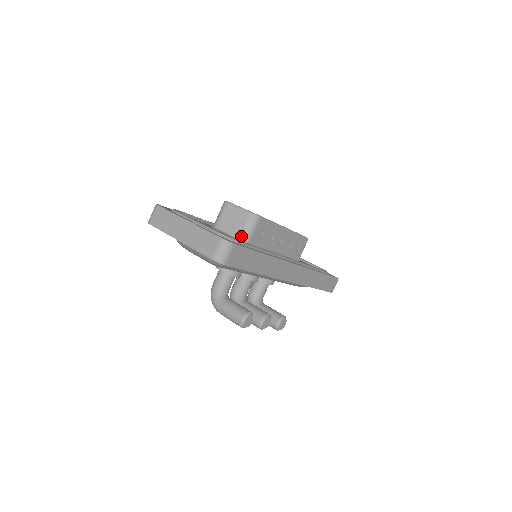
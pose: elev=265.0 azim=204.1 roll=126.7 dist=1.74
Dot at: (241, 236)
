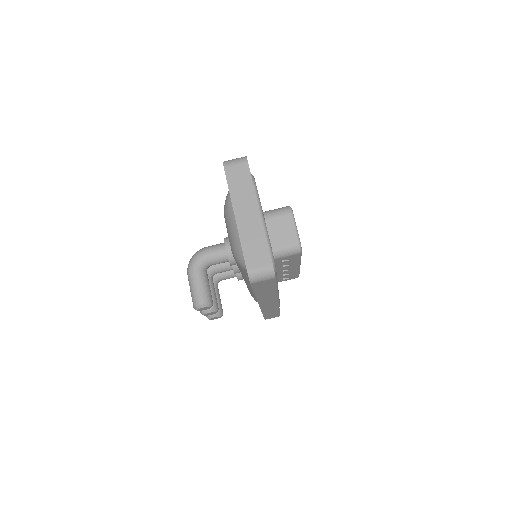
Dot at: (273, 250)
